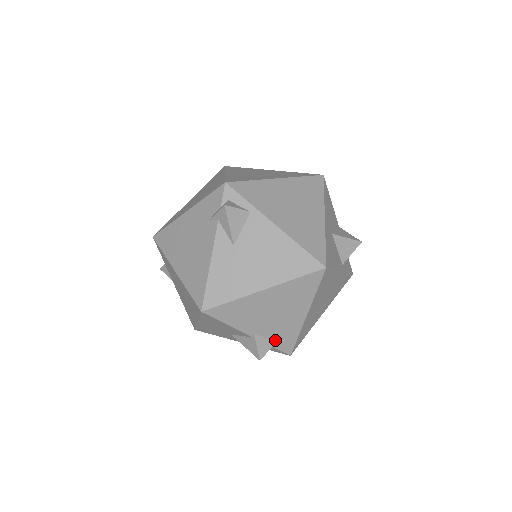
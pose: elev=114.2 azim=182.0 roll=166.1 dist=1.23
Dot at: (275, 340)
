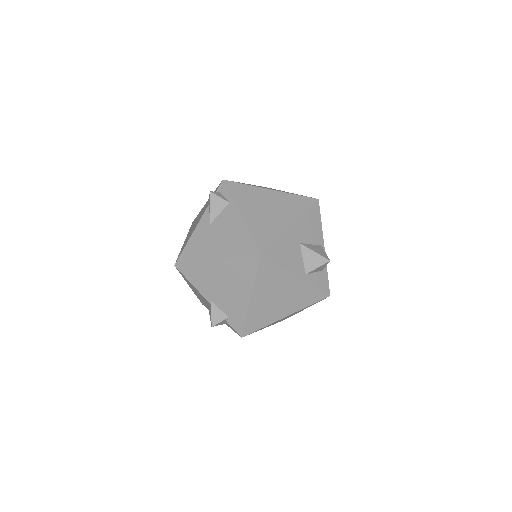
Dot at: (228, 315)
